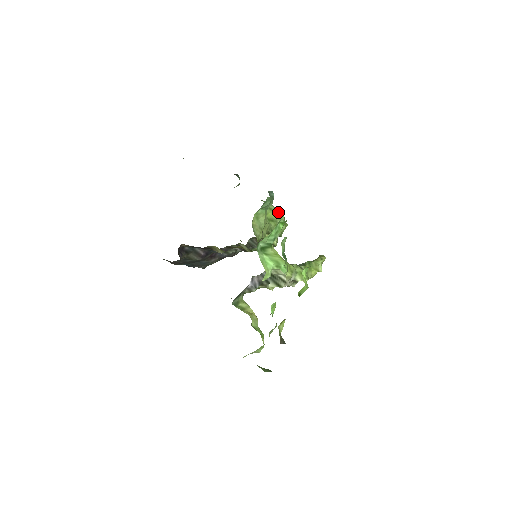
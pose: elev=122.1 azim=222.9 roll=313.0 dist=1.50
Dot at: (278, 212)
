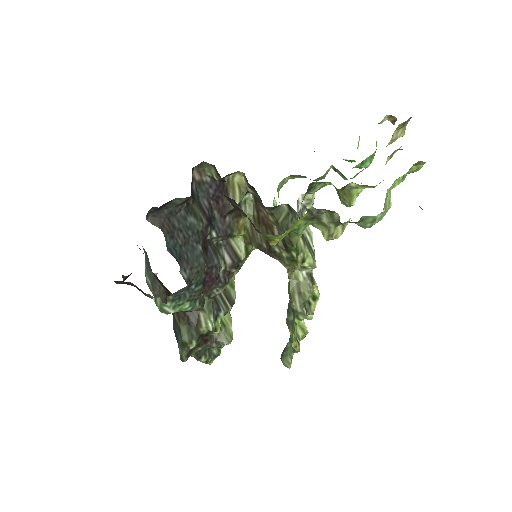
Dot at: occluded
